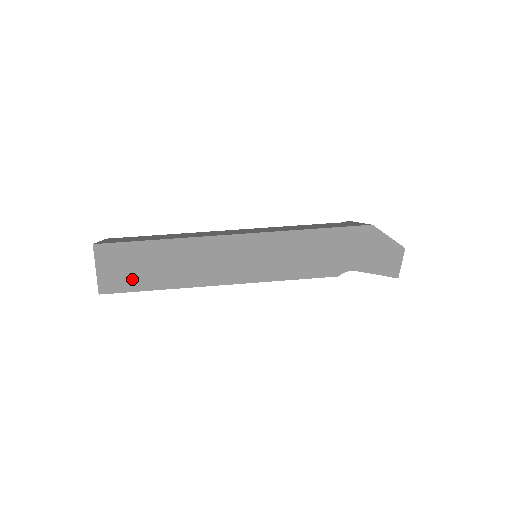
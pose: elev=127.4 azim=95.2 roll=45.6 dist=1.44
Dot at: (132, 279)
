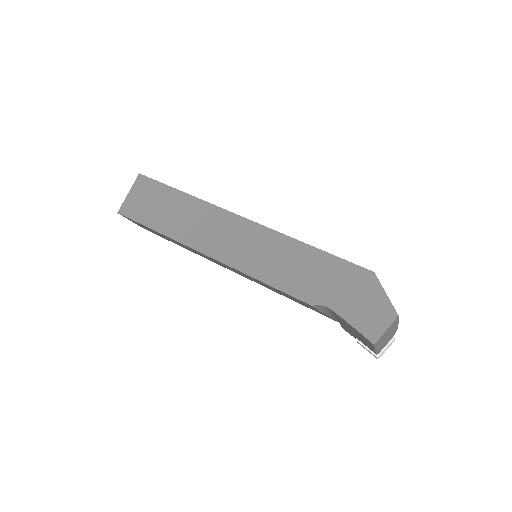
Dot at: (146, 213)
